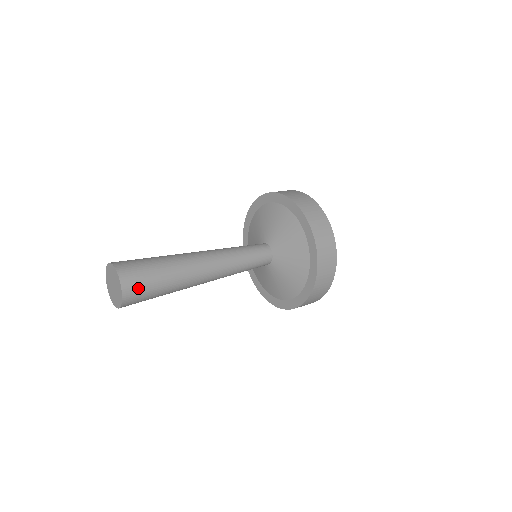
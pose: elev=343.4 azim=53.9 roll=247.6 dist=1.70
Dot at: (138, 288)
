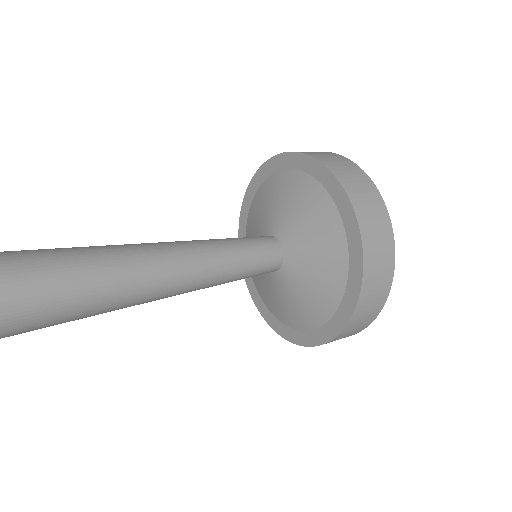
Dot at: (16, 308)
